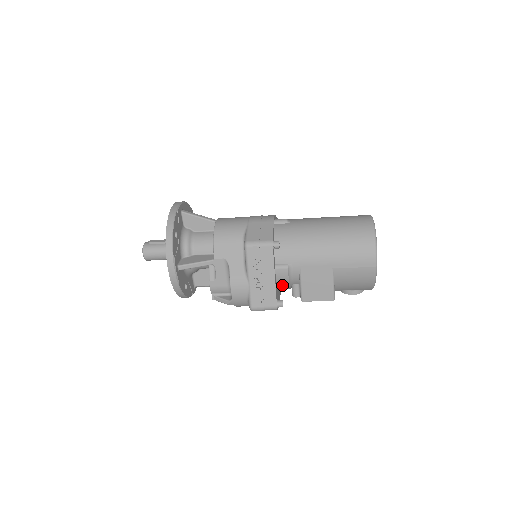
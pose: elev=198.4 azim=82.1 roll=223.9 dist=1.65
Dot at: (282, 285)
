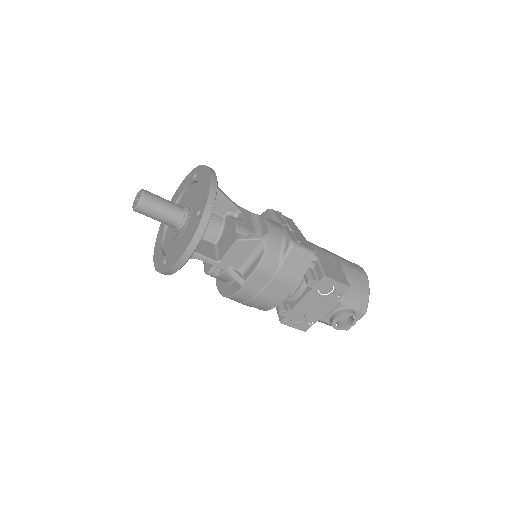
Dot at: occluded
